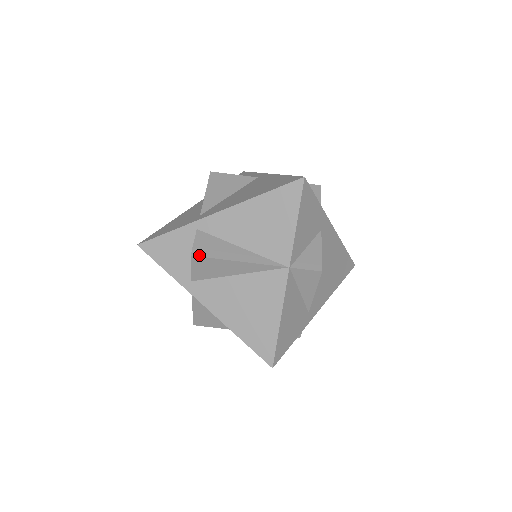
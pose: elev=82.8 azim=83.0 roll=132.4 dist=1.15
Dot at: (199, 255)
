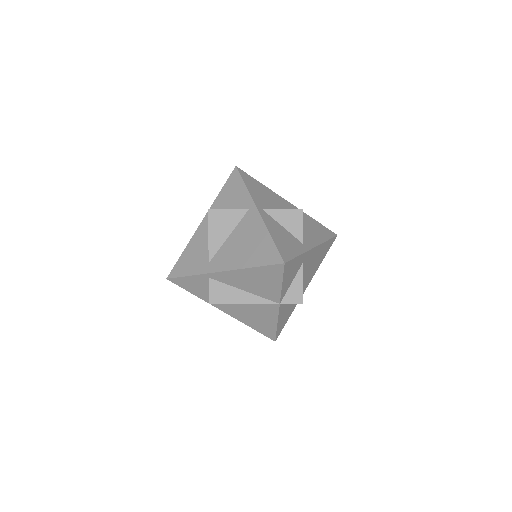
Dot at: (215, 303)
